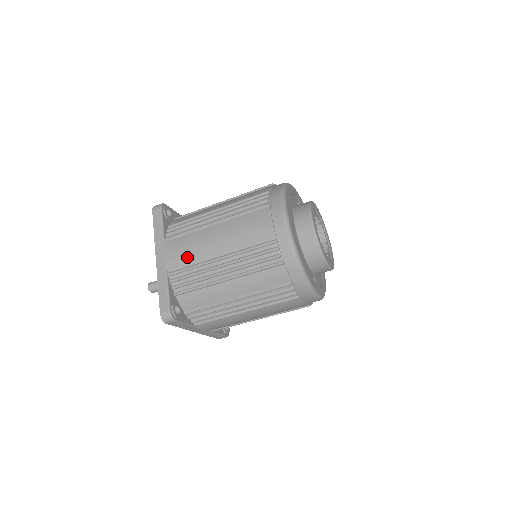
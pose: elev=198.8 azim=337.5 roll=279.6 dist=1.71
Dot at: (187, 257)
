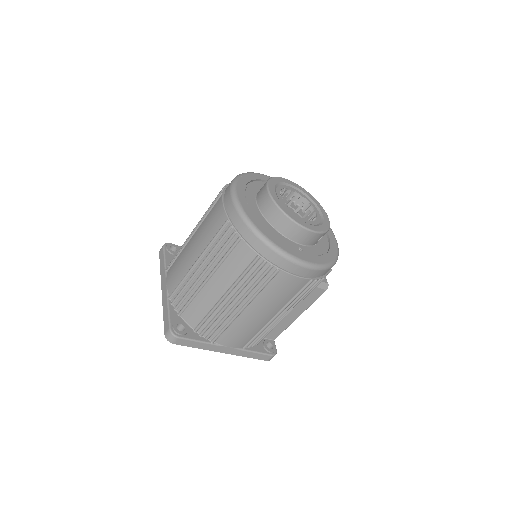
Dot at: (178, 275)
